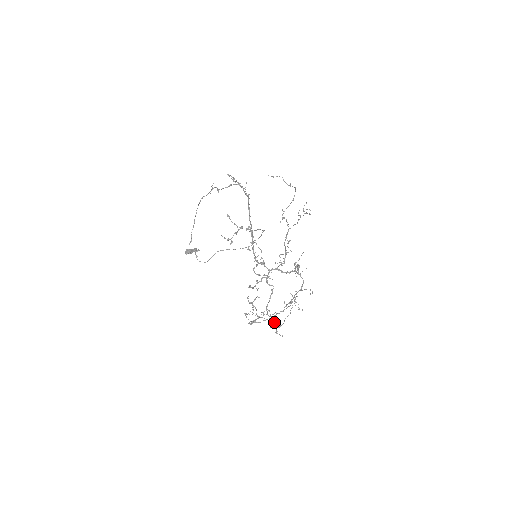
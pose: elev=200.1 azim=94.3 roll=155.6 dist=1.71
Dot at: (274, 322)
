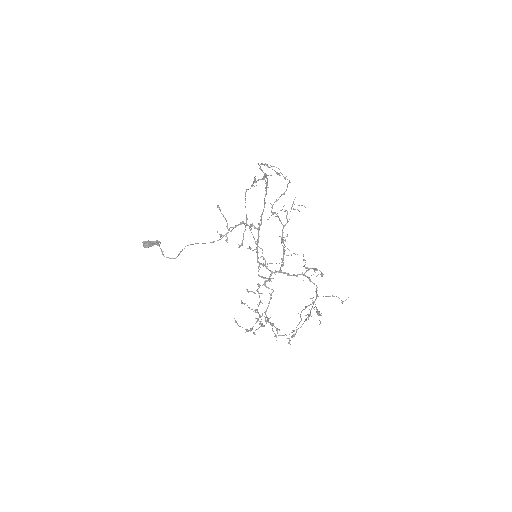
Dot at: (279, 330)
